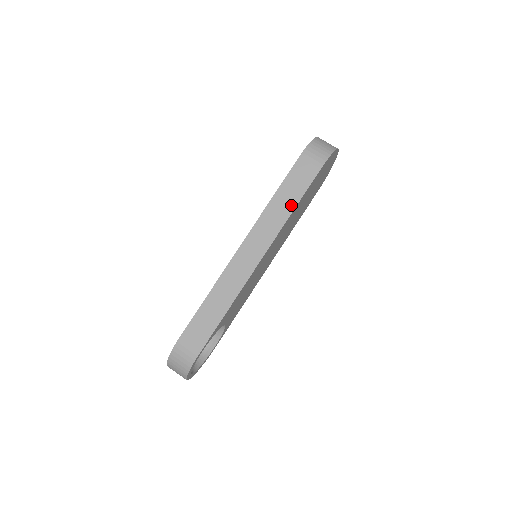
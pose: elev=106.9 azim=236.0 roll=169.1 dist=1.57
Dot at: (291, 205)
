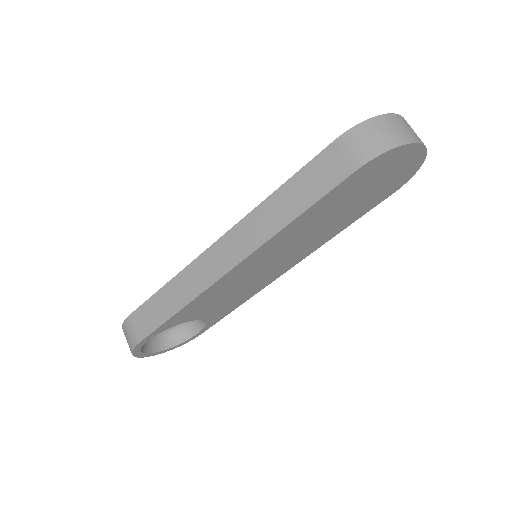
Dot at: (293, 211)
